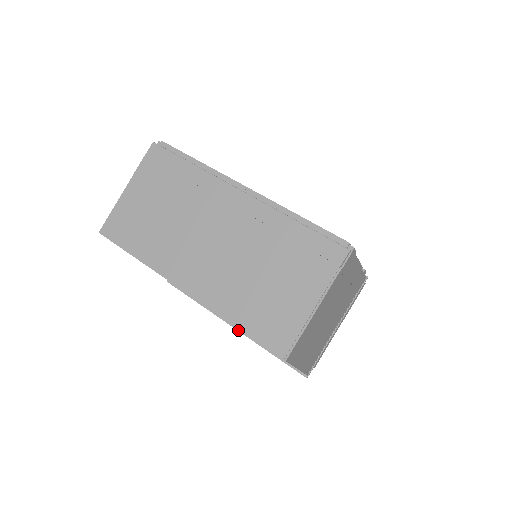
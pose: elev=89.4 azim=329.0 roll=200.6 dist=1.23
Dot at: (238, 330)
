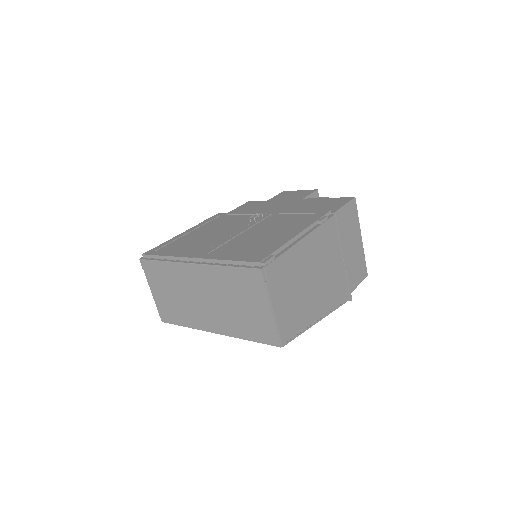
Dot at: occluded
